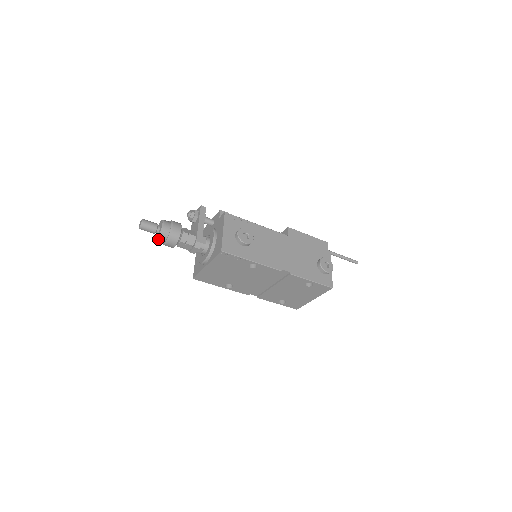
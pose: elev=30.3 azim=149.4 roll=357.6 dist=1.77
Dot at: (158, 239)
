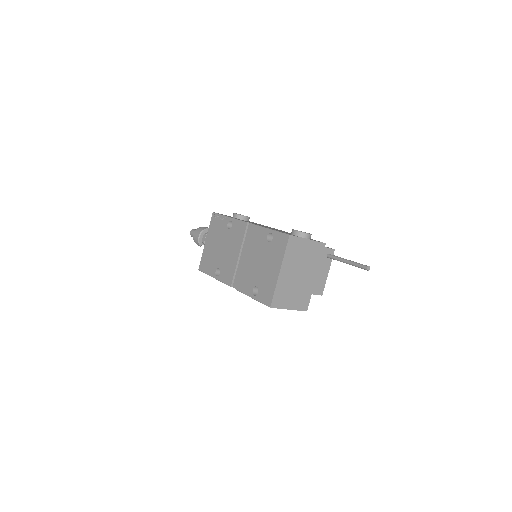
Dot at: (193, 234)
